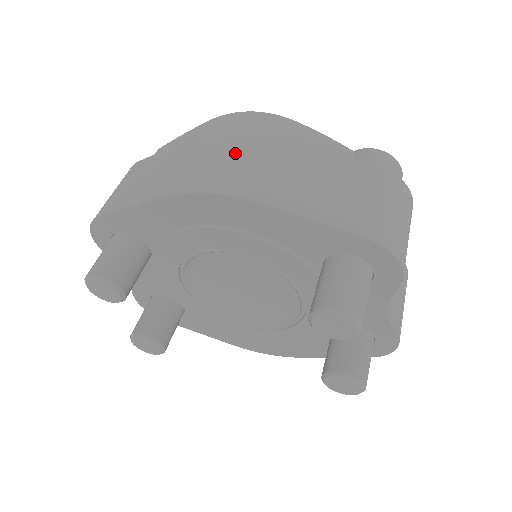
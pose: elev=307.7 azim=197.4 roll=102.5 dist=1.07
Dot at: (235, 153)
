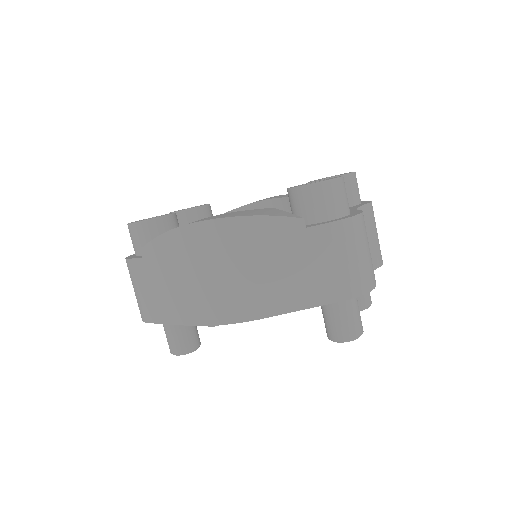
Dot at: (221, 279)
